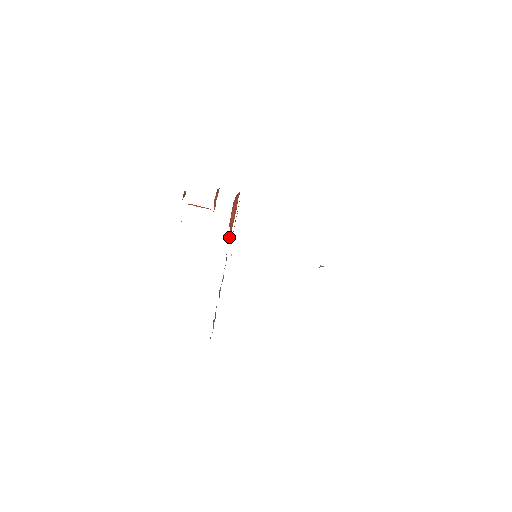
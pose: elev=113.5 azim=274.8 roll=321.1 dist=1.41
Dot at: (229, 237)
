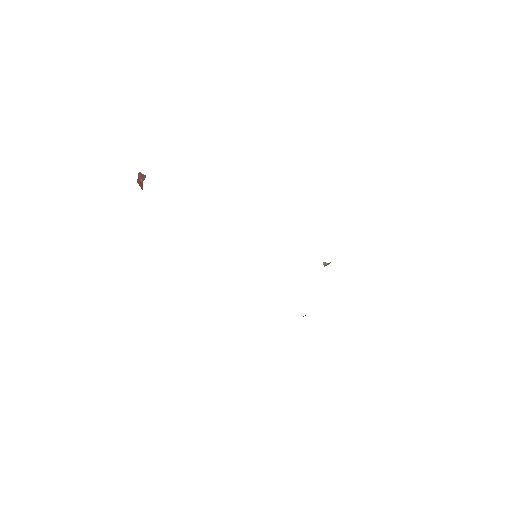
Dot at: occluded
